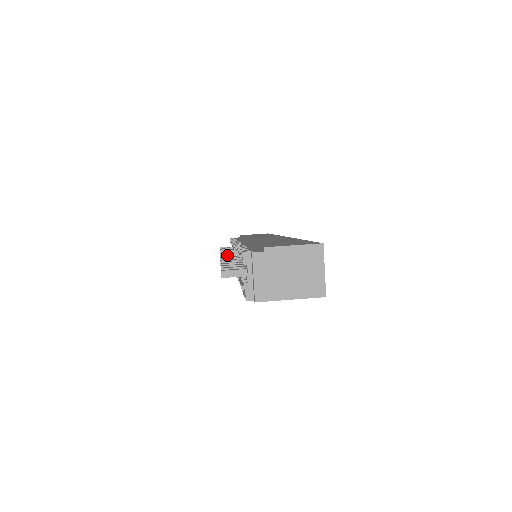
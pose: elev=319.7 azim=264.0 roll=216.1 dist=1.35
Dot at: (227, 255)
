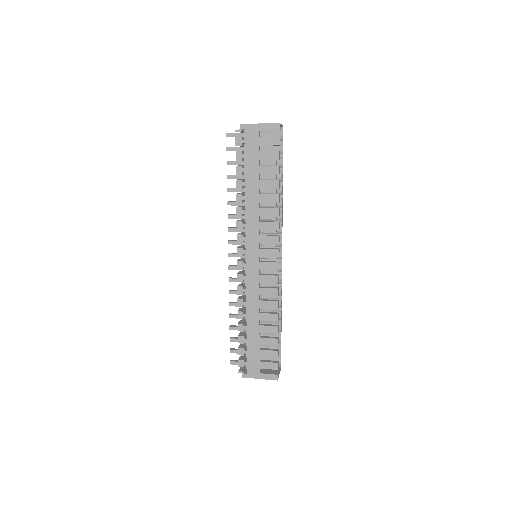
Dot at: (234, 253)
